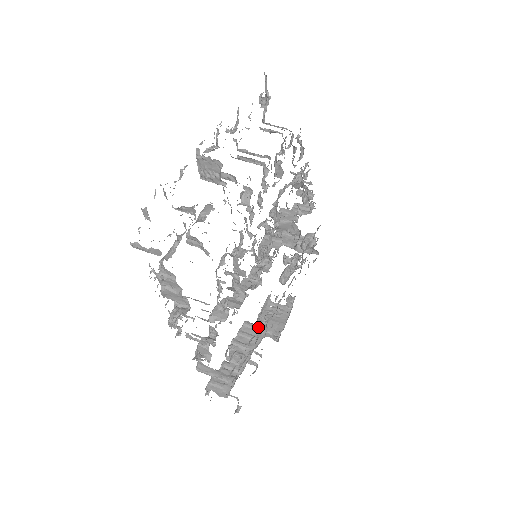
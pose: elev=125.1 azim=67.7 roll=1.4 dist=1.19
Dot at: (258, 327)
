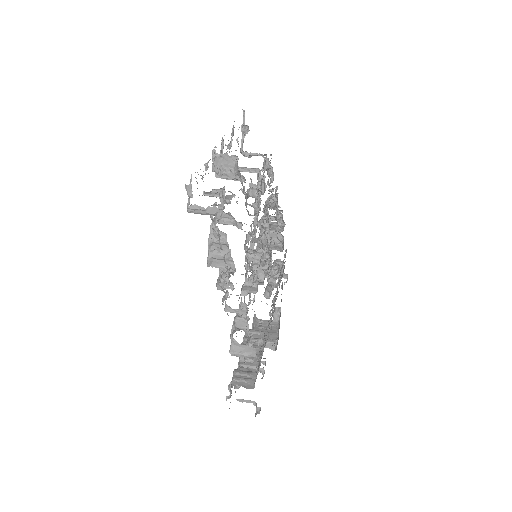
Dot at: (260, 332)
